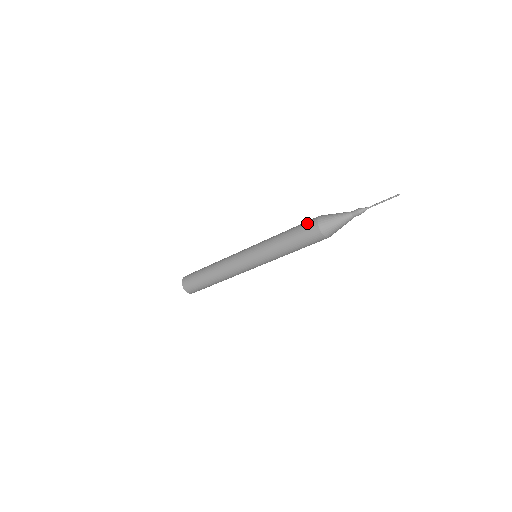
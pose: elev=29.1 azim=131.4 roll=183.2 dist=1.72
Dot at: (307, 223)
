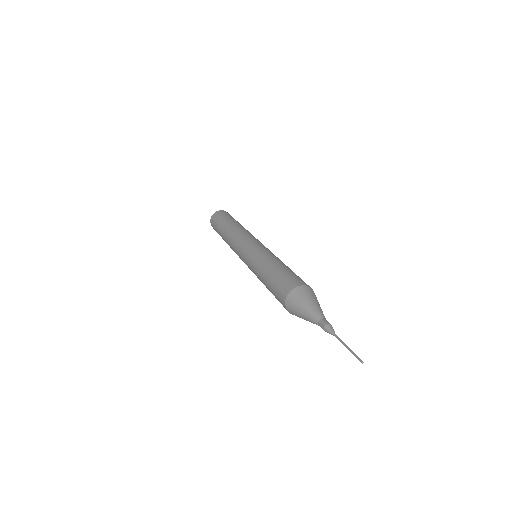
Dot at: (278, 297)
